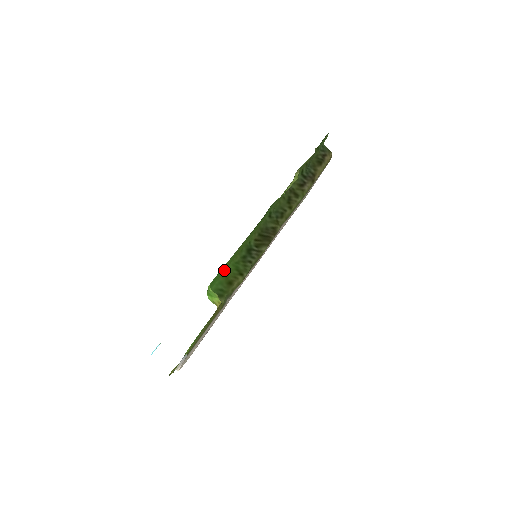
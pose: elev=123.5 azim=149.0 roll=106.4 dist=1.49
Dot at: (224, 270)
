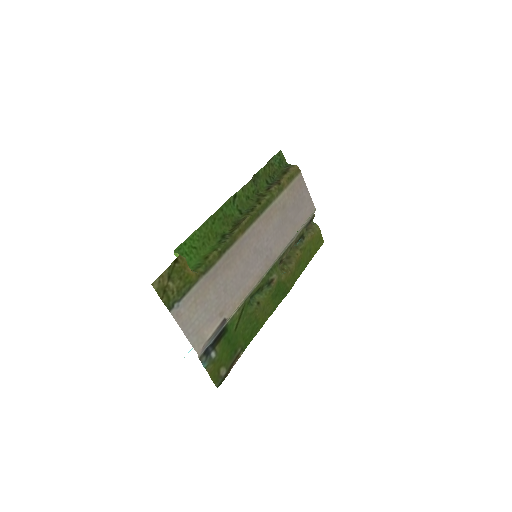
Dot at: (198, 250)
